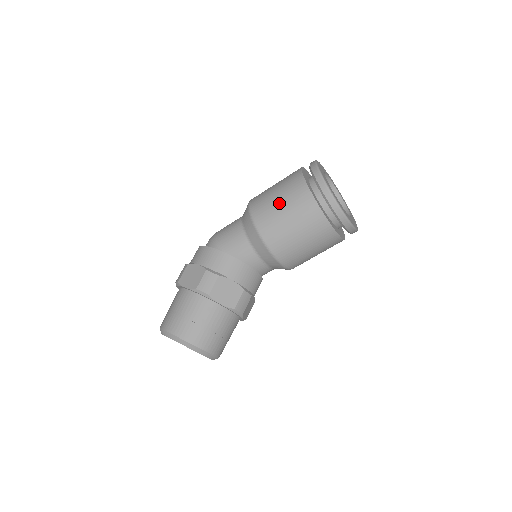
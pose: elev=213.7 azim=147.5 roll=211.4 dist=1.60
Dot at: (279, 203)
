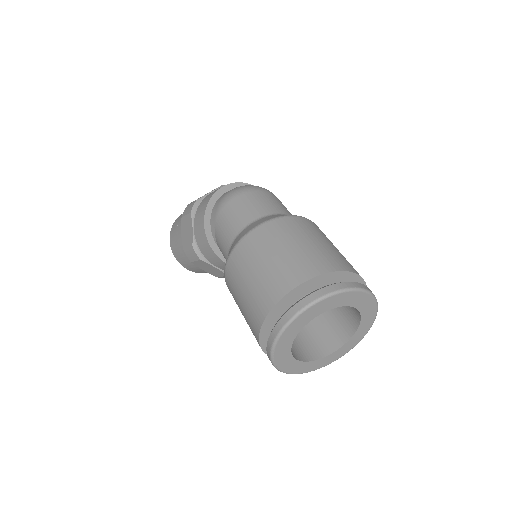
Dot at: (240, 300)
